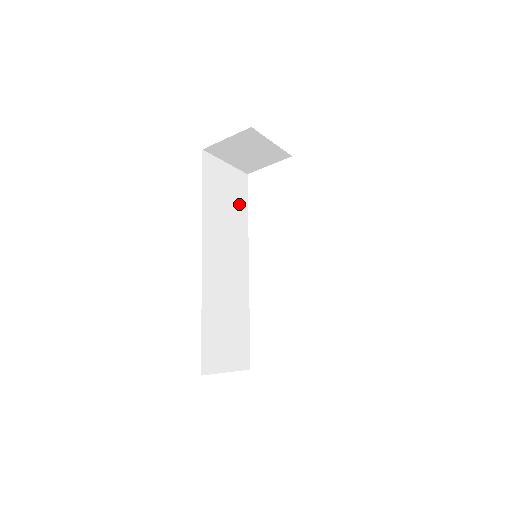
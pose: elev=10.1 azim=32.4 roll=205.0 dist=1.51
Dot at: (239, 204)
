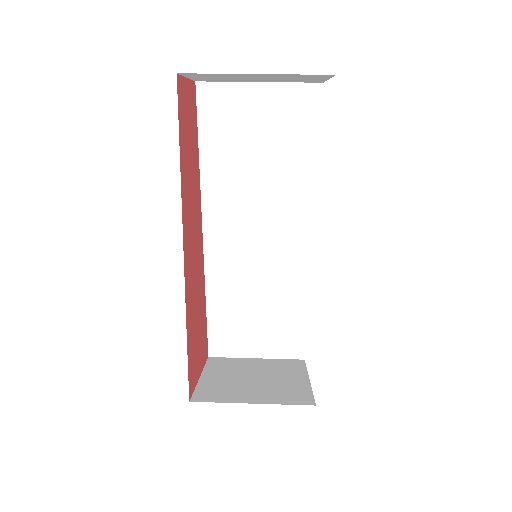
Dot at: (293, 146)
